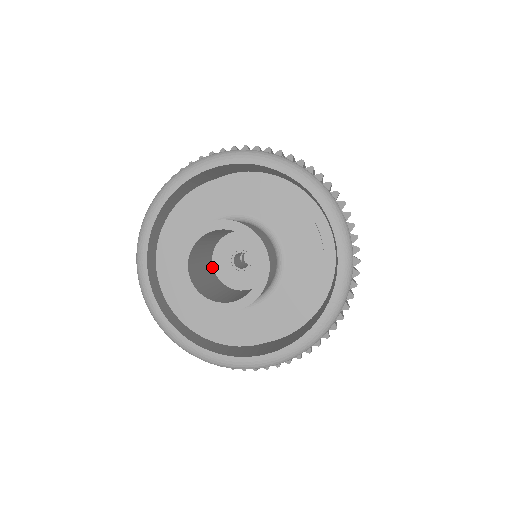
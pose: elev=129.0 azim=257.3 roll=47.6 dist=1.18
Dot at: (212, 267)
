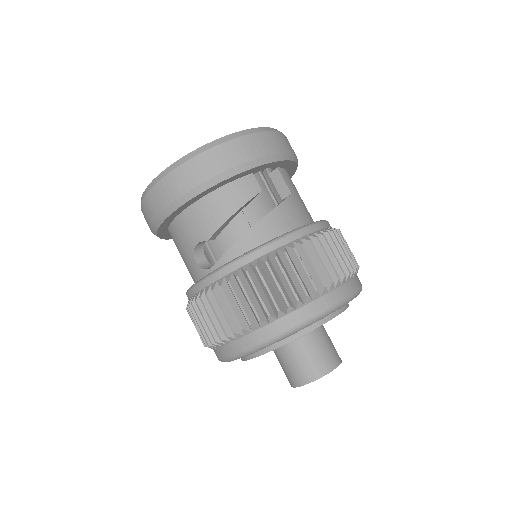
Dot at: occluded
